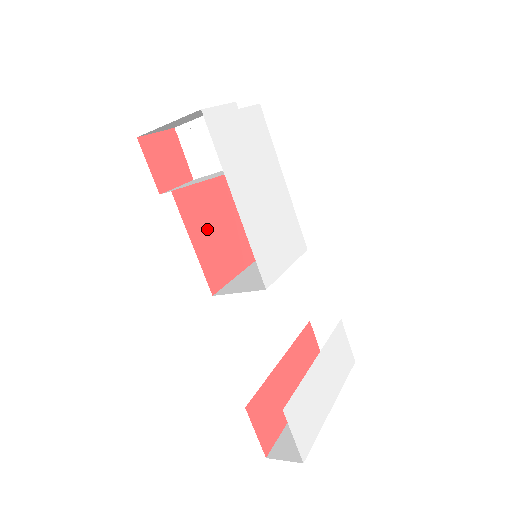
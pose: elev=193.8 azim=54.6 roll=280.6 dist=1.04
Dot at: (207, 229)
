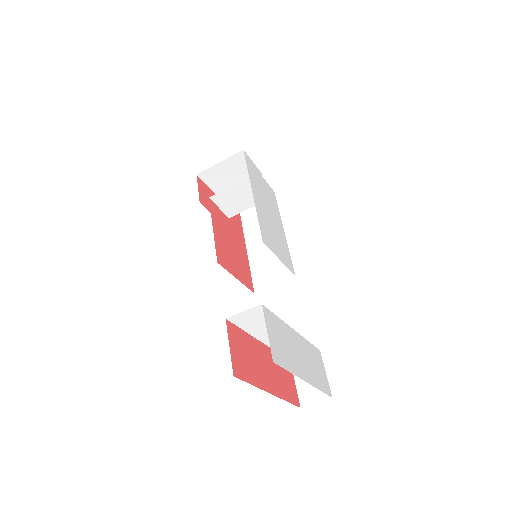
Dot at: (224, 236)
